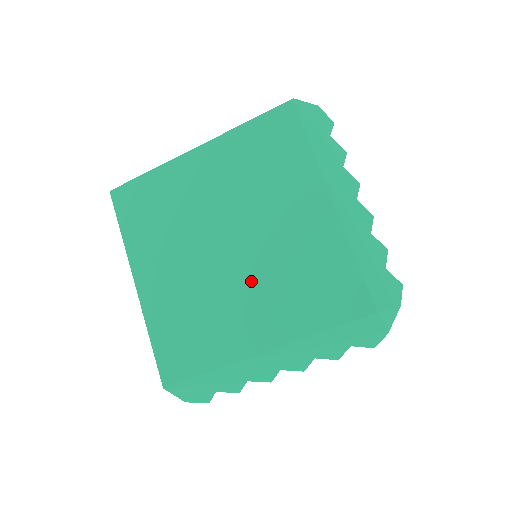
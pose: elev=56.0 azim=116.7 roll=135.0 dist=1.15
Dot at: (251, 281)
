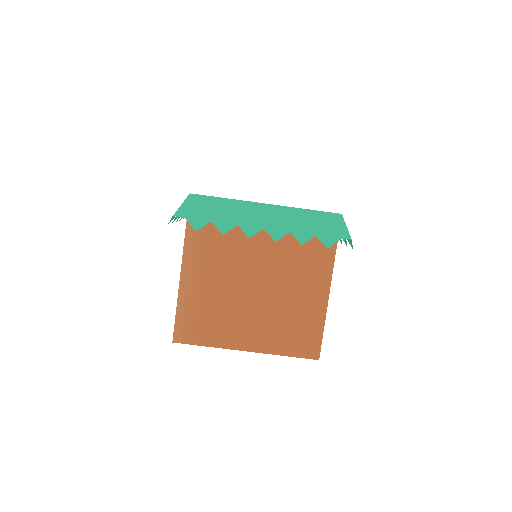
Dot at: occluded
